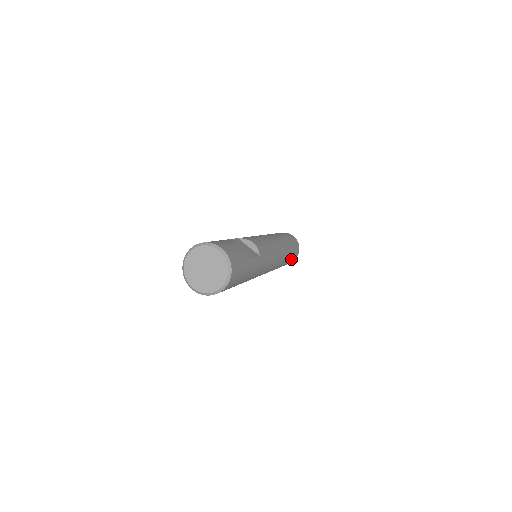
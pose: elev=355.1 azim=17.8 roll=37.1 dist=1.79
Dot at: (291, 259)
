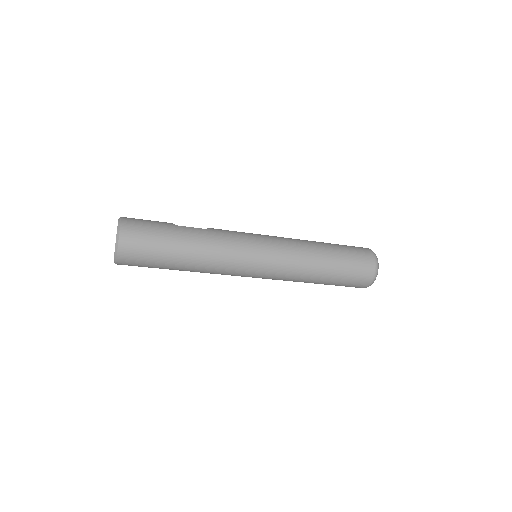
Dot at: (347, 259)
